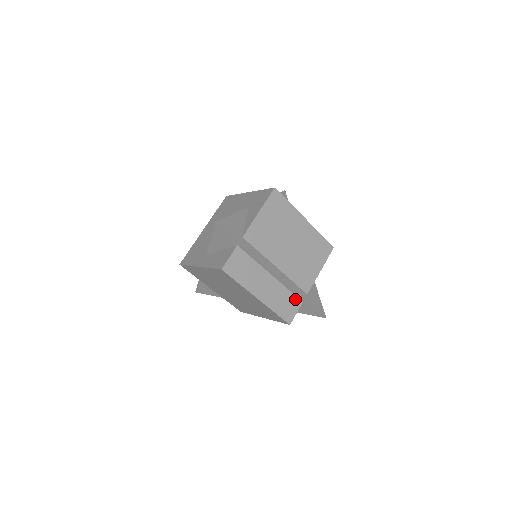
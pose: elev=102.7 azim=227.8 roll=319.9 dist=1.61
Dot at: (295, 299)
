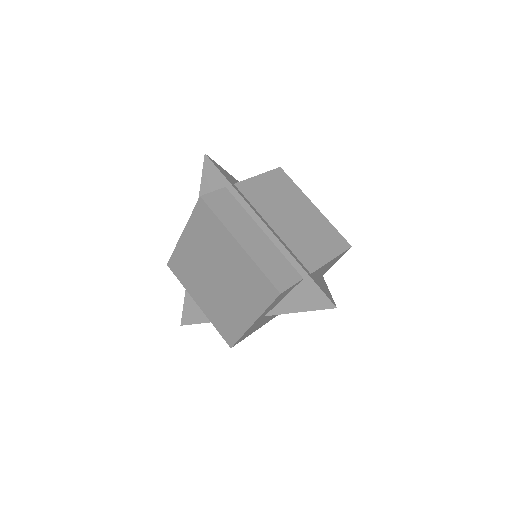
Dot at: (292, 270)
